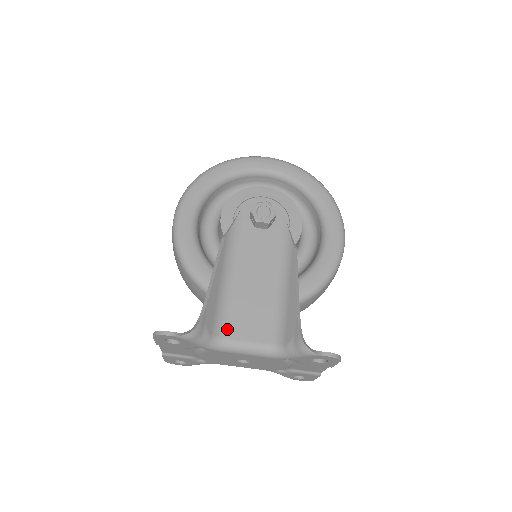
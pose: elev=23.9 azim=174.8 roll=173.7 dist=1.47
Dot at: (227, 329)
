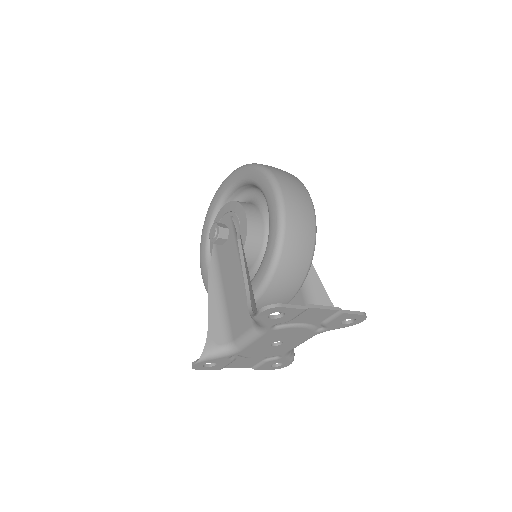
Dot at: (232, 333)
